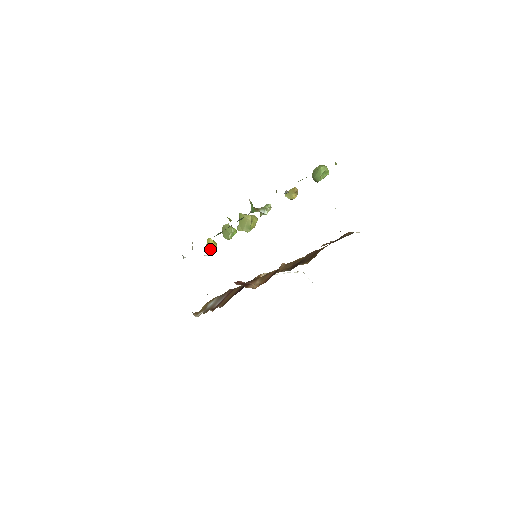
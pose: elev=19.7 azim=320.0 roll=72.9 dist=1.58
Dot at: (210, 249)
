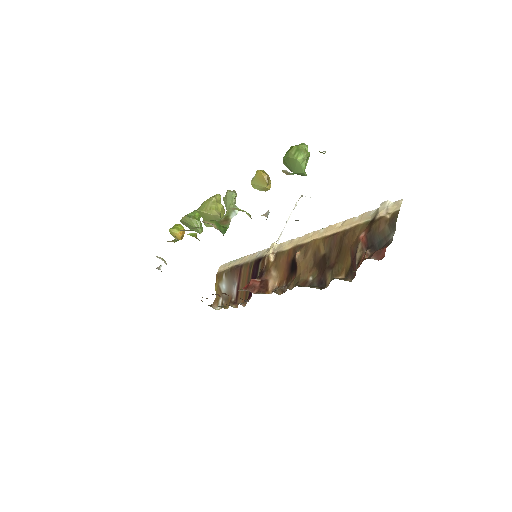
Dot at: occluded
